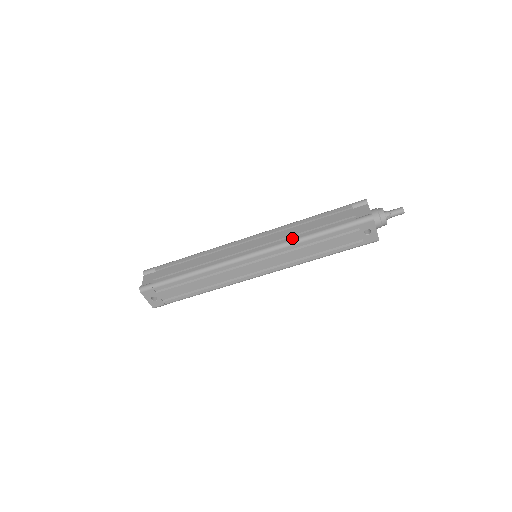
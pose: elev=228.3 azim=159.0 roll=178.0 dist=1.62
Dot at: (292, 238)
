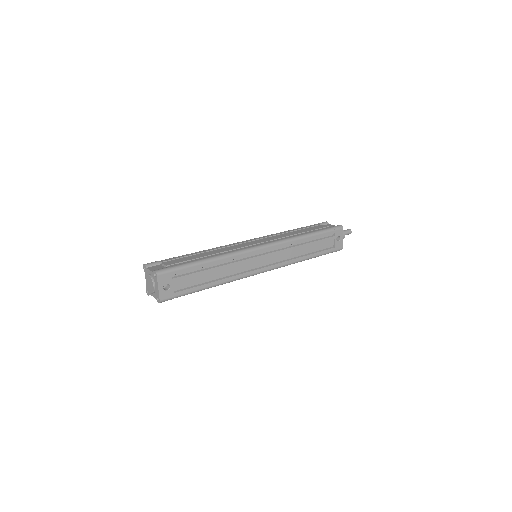
Dot at: (292, 236)
